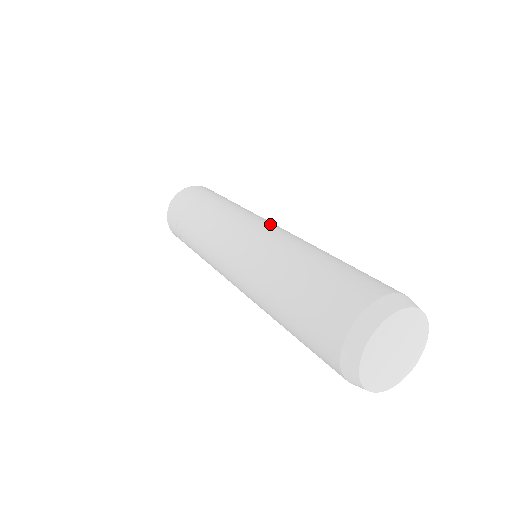
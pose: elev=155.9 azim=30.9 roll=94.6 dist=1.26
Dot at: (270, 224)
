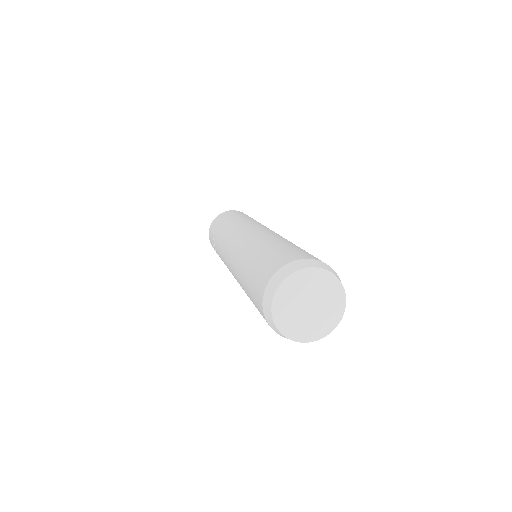
Dot at: (261, 228)
